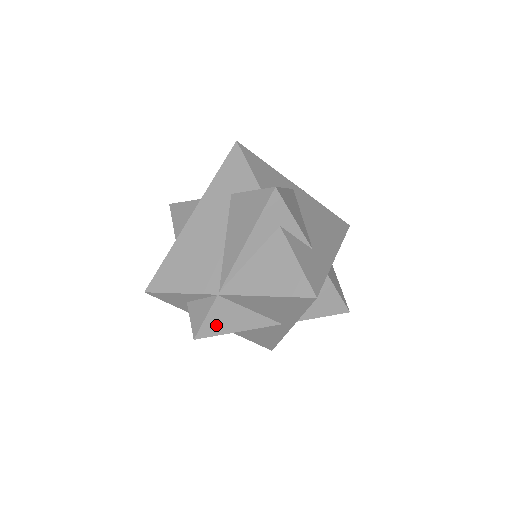
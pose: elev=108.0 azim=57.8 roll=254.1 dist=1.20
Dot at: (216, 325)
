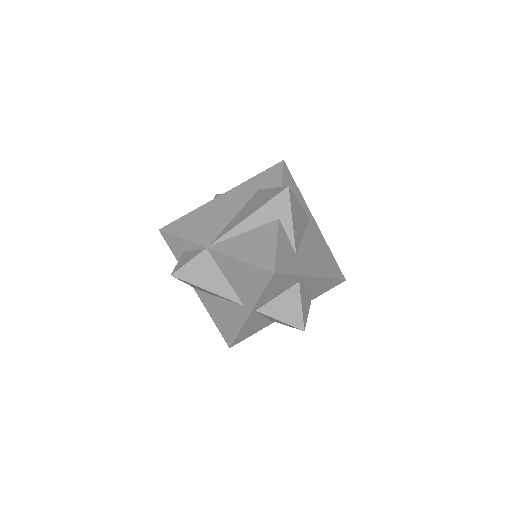
Dot at: (193, 273)
